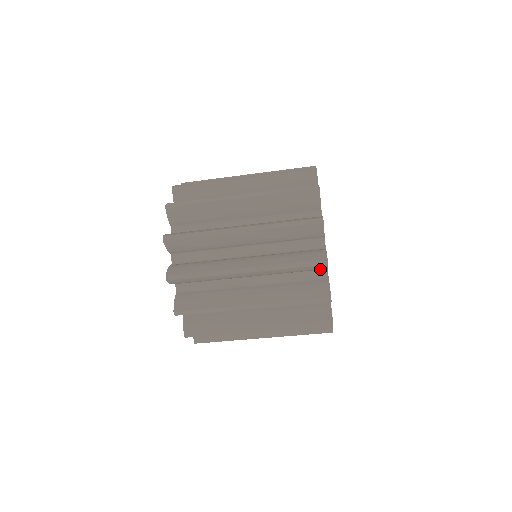
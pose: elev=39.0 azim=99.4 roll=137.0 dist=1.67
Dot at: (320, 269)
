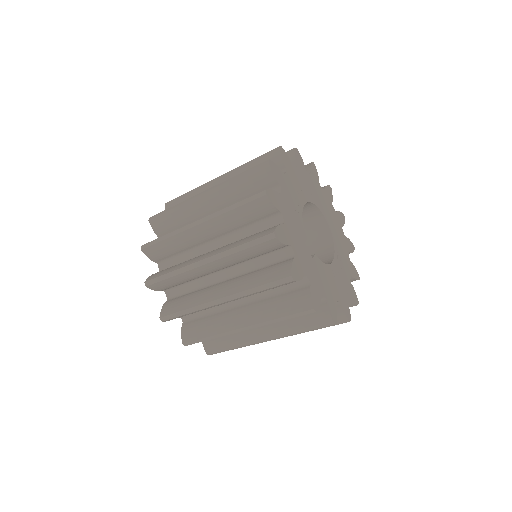
Dot at: occluded
